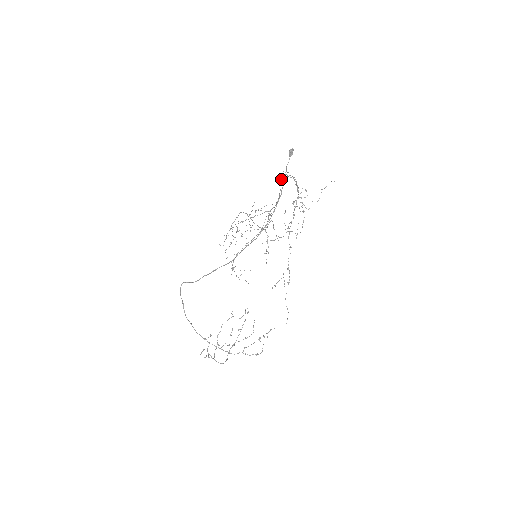
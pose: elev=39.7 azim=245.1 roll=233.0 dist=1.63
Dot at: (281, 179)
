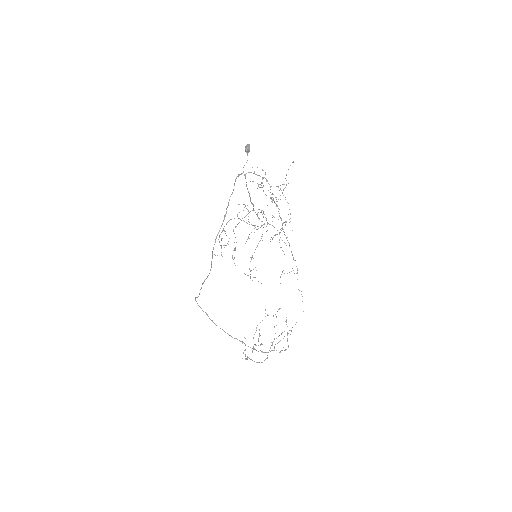
Dot at: (235, 181)
